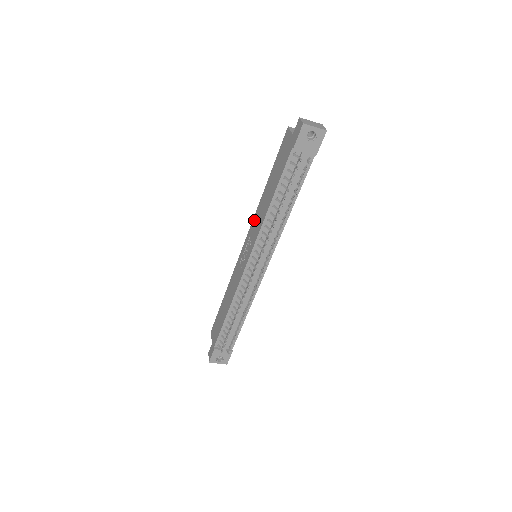
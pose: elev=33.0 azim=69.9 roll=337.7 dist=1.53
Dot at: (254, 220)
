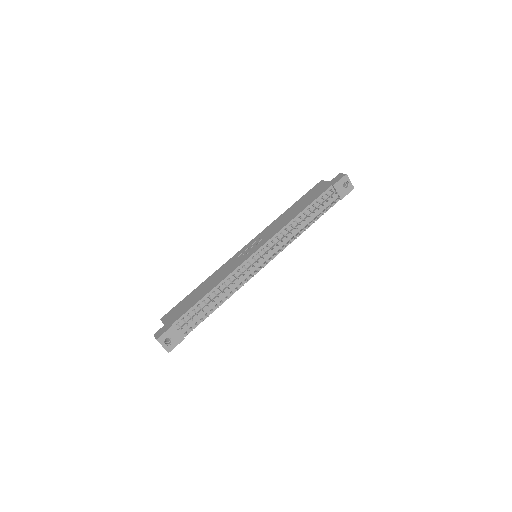
Dot at: (267, 229)
